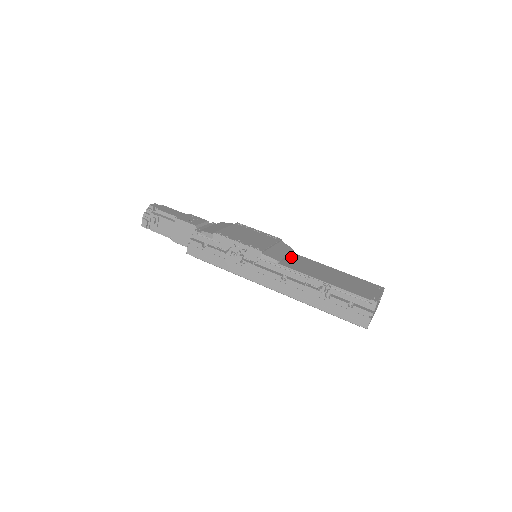
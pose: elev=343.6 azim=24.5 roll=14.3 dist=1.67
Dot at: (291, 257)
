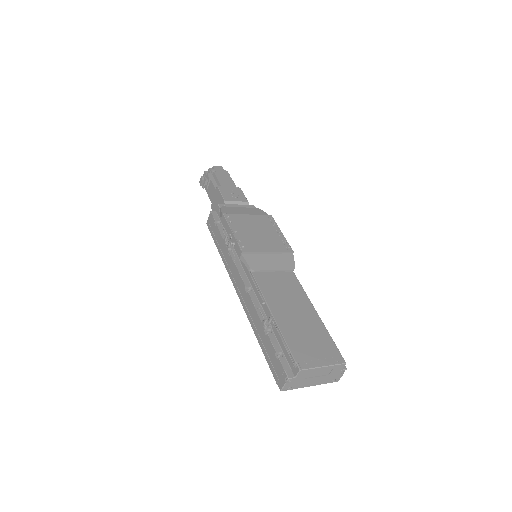
Dot at: (281, 274)
